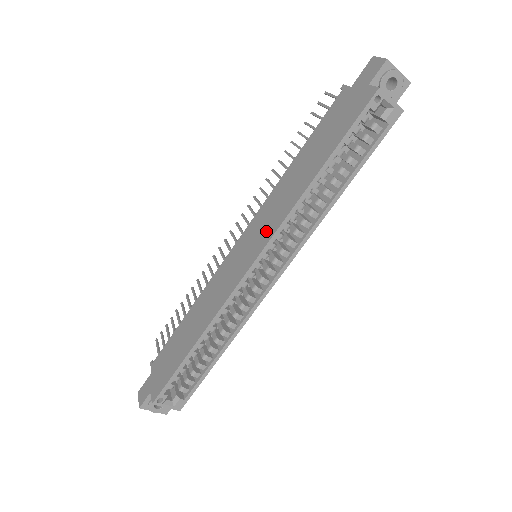
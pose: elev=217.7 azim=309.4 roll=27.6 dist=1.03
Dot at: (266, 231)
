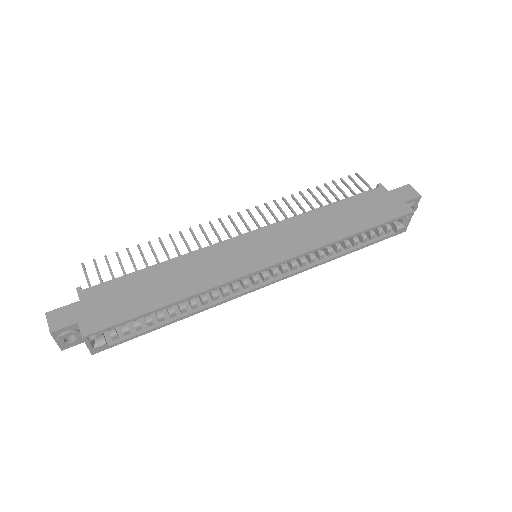
Dot at: (289, 247)
